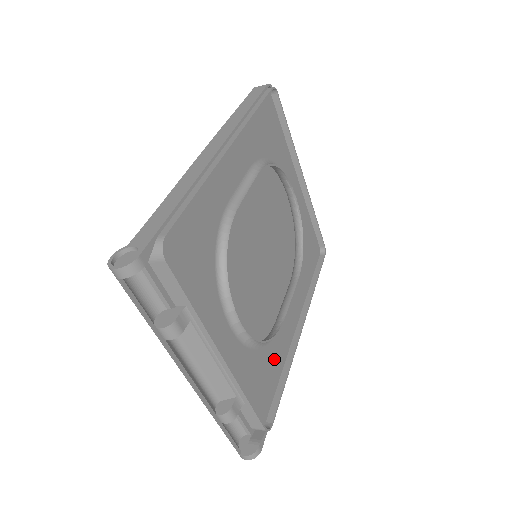
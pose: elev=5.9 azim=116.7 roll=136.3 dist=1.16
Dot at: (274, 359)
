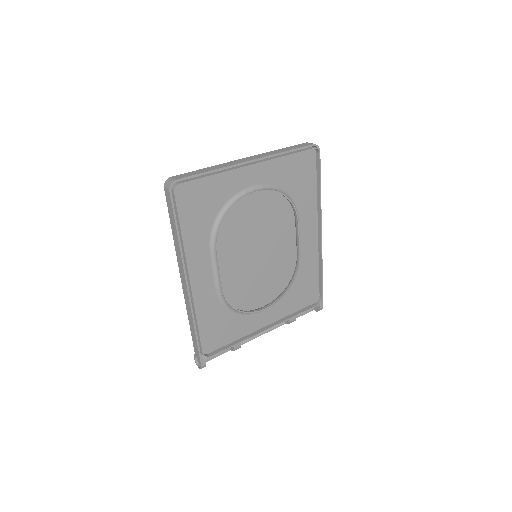
Dot at: (307, 271)
